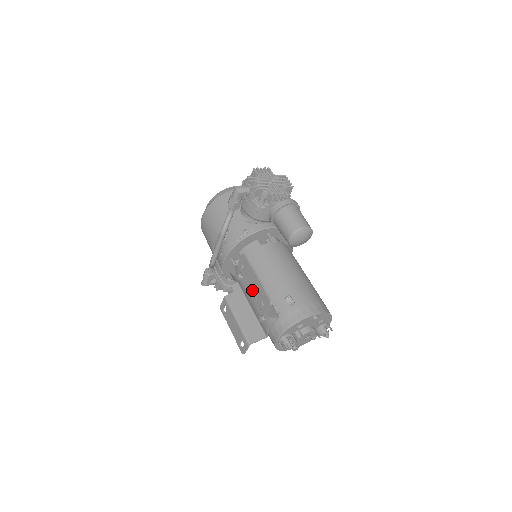
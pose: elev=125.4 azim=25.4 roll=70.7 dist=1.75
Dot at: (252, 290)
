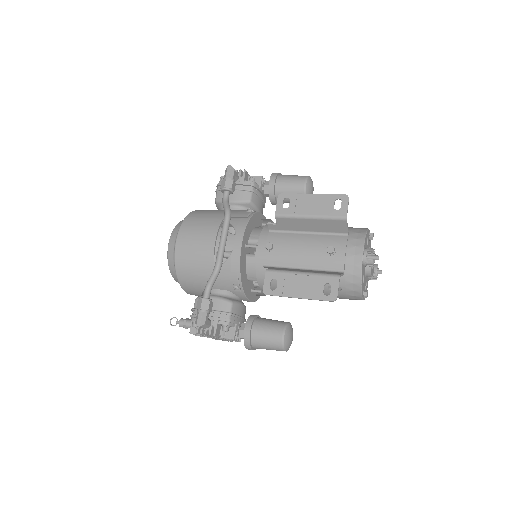
Dot at: (313, 213)
